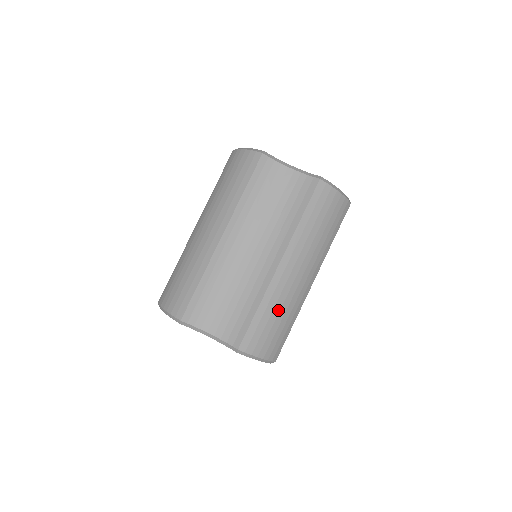
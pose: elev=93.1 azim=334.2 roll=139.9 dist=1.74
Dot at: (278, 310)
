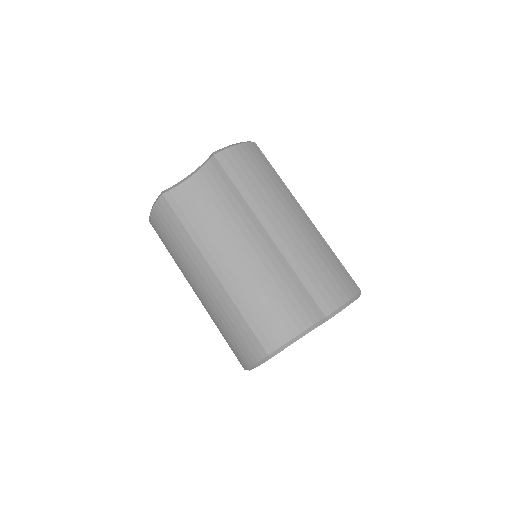
Dot at: (311, 259)
